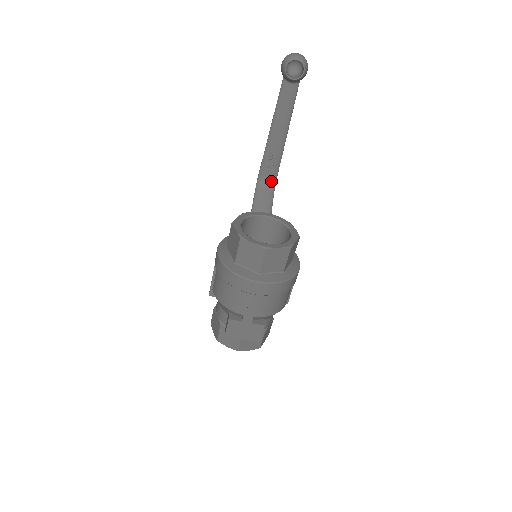
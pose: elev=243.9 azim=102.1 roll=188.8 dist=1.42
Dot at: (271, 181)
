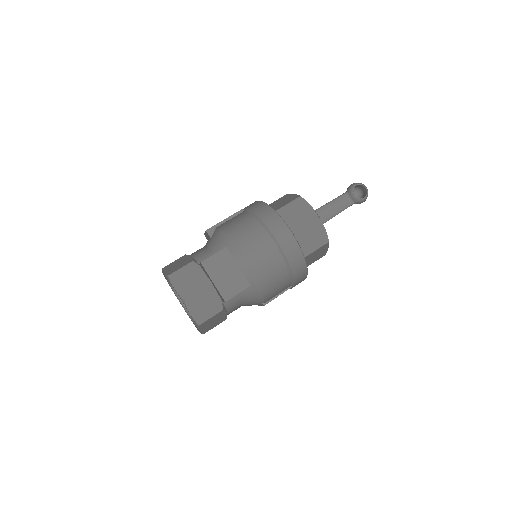
Dot at: occluded
